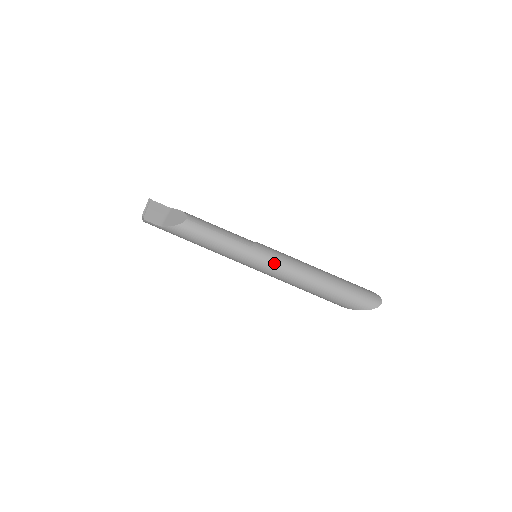
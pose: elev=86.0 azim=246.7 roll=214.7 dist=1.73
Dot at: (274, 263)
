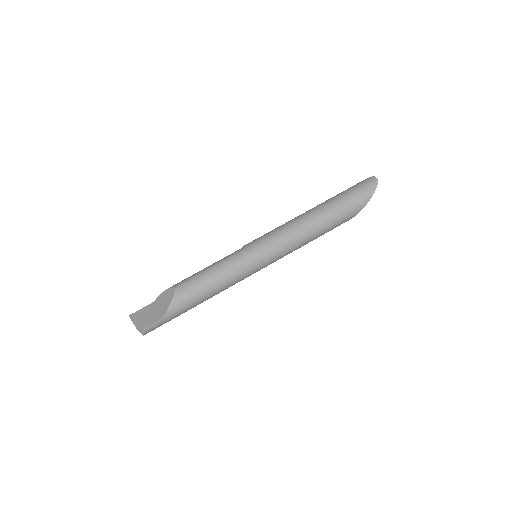
Dot at: (274, 240)
